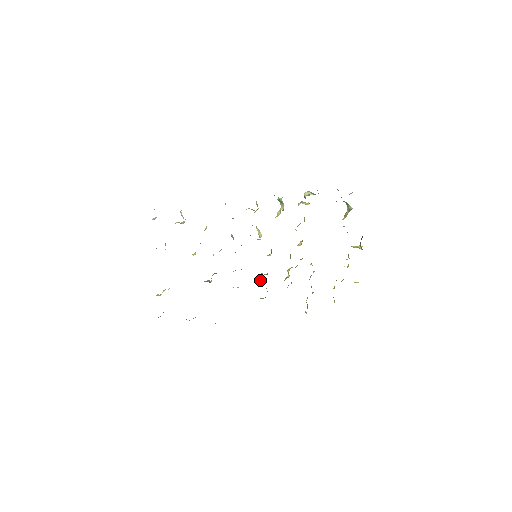
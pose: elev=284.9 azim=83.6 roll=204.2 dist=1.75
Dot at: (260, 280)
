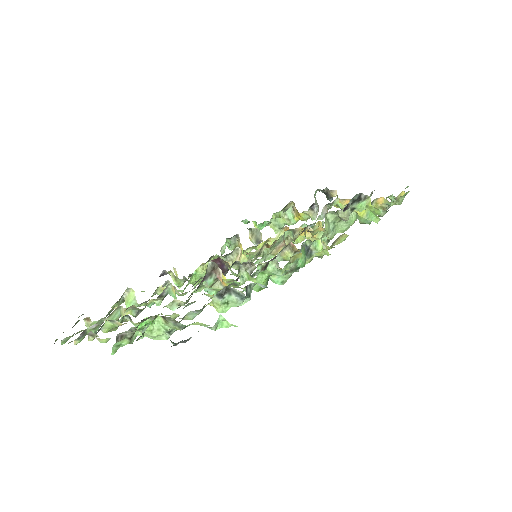
Dot at: occluded
